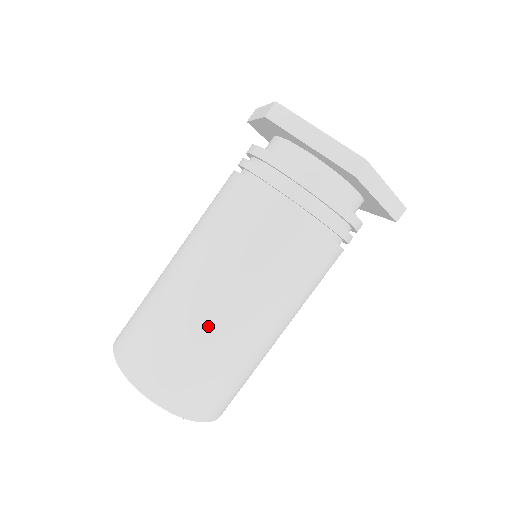
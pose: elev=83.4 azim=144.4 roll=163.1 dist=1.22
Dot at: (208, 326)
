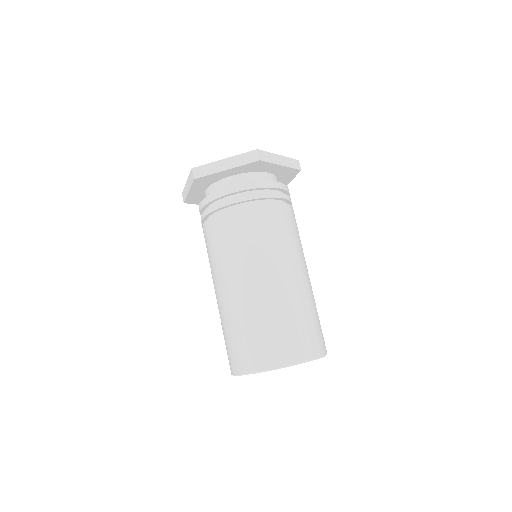
Dot at: (225, 310)
